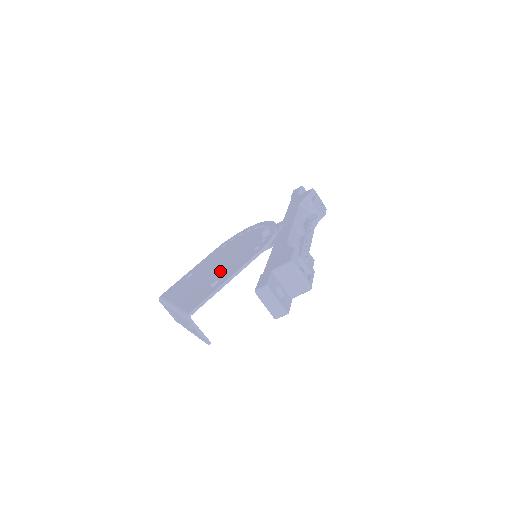
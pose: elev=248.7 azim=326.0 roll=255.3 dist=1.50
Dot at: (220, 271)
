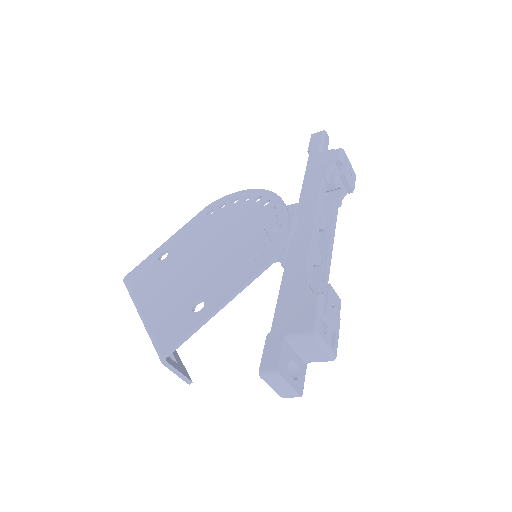
Dot at: (206, 278)
